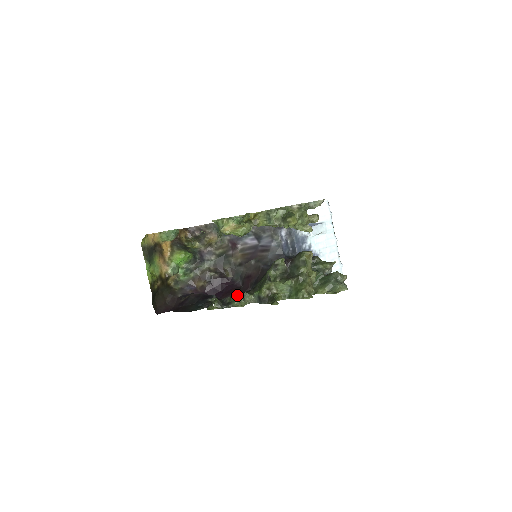
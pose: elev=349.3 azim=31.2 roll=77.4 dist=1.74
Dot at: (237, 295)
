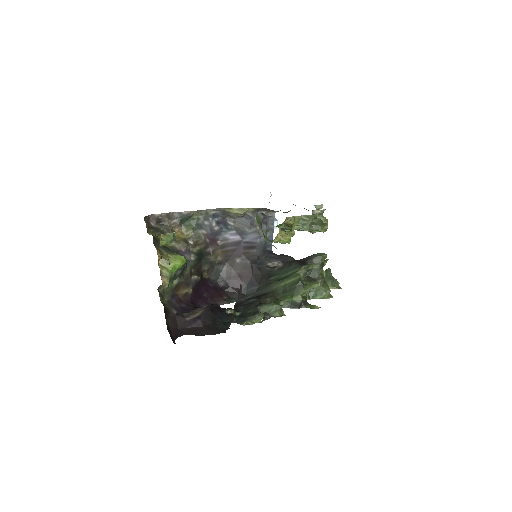
Dot at: (280, 305)
